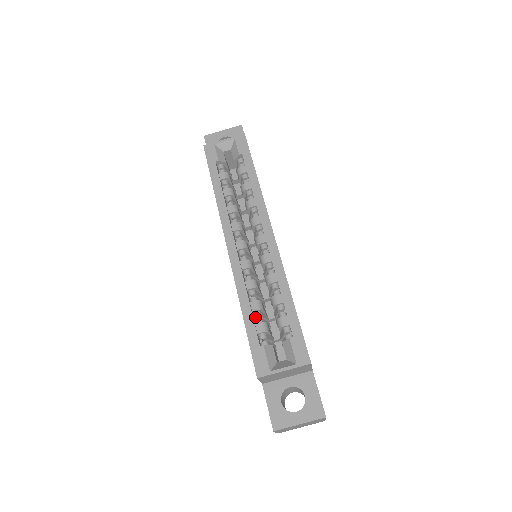
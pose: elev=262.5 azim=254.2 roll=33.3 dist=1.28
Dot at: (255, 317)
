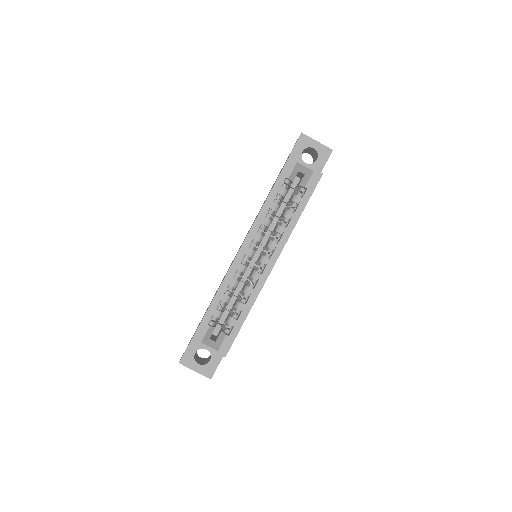
Dot at: (220, 303)
